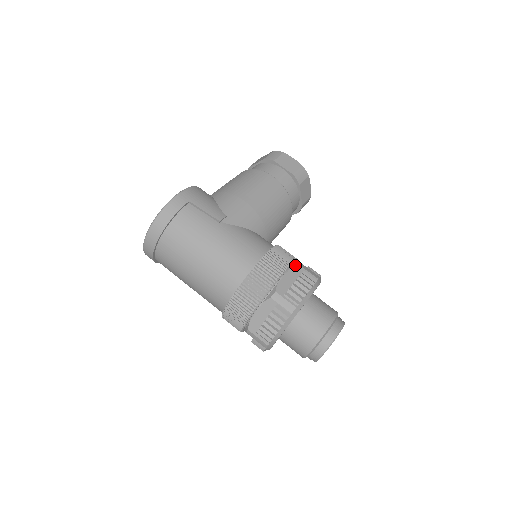
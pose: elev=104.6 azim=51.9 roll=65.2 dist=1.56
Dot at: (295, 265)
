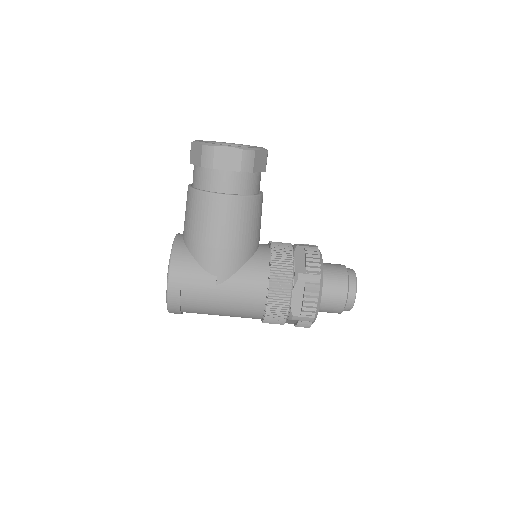
Dot at: (296, 282)
